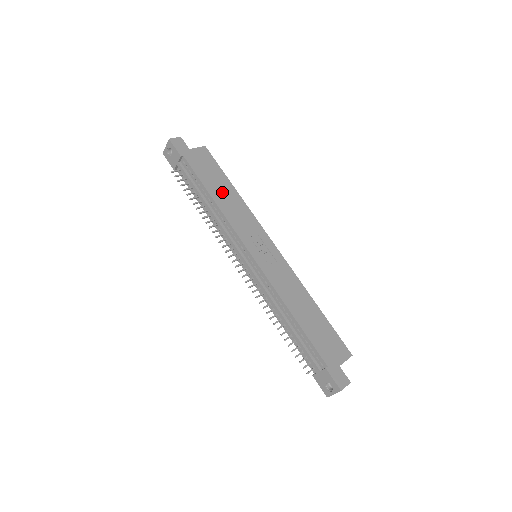
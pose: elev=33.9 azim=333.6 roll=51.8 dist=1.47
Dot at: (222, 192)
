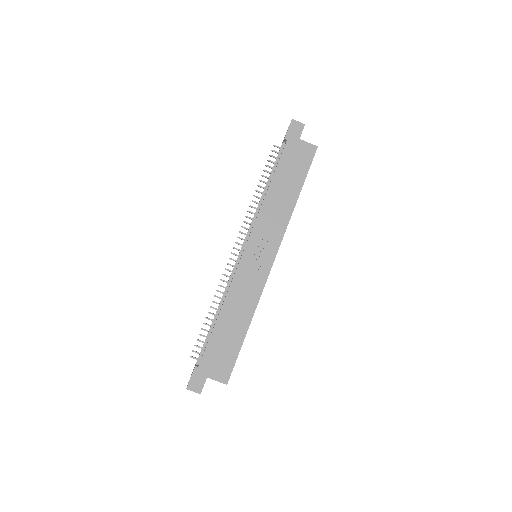
Dot at: (283, 190)
